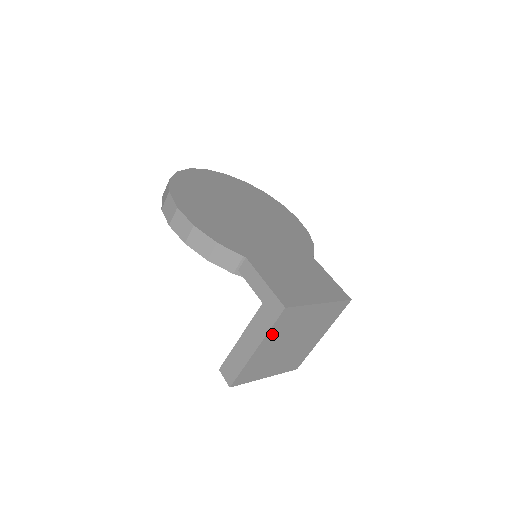
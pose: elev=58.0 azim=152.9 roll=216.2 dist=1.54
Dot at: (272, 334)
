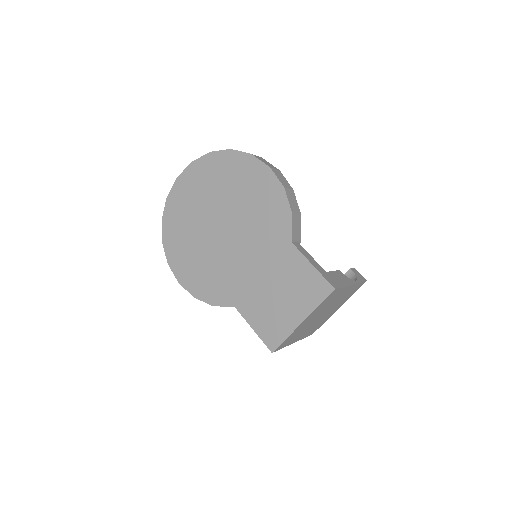
Dot at: (291, 342)
